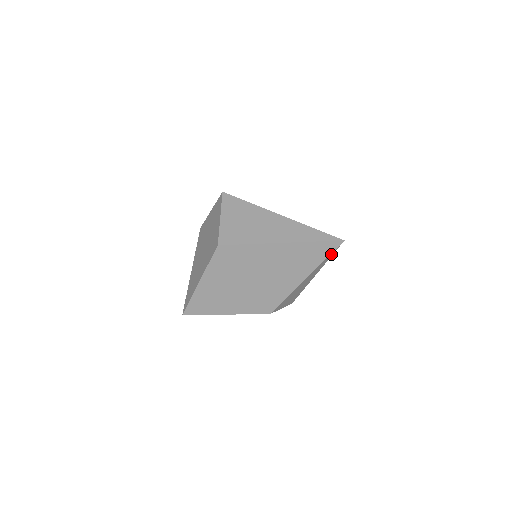
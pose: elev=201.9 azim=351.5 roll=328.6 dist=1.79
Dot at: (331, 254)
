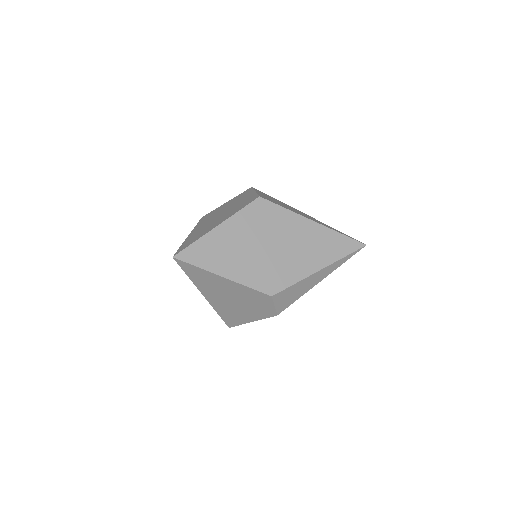
Dot at: (350, 255)
